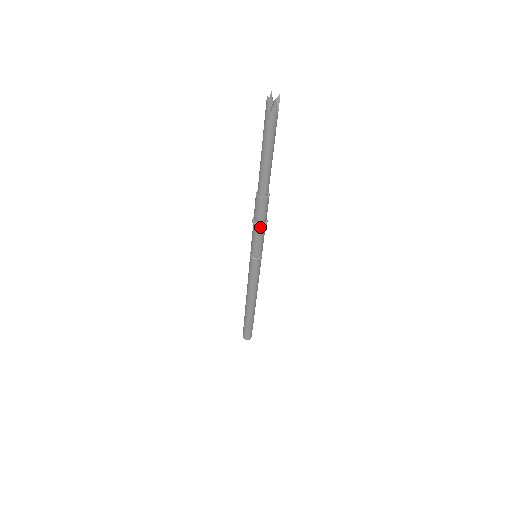
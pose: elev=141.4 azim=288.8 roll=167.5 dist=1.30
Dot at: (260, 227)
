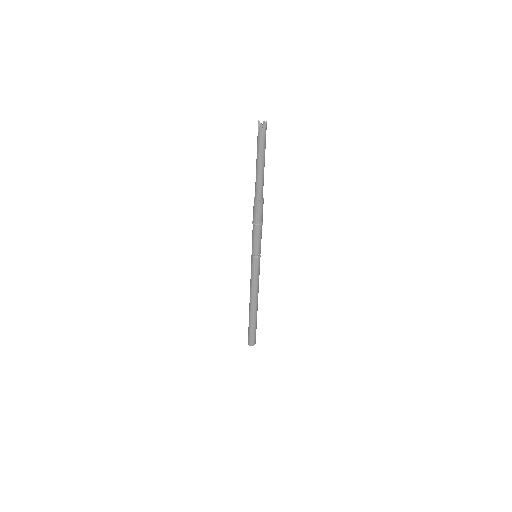
Dot at: (261, 226)
